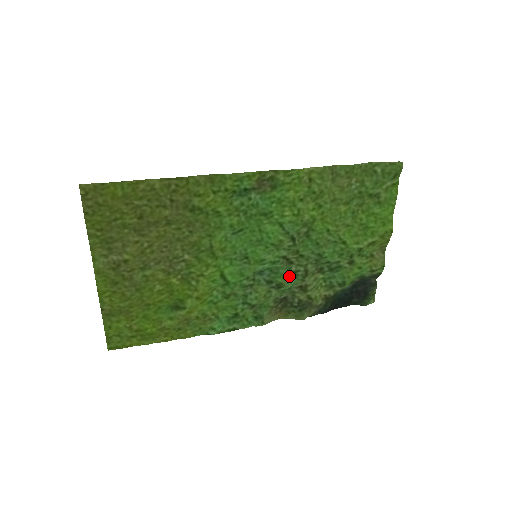
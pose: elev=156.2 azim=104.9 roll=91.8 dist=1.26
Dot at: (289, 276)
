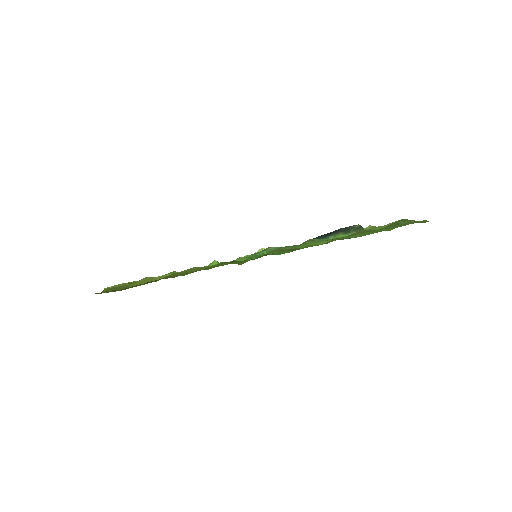
Dot at: occluded
